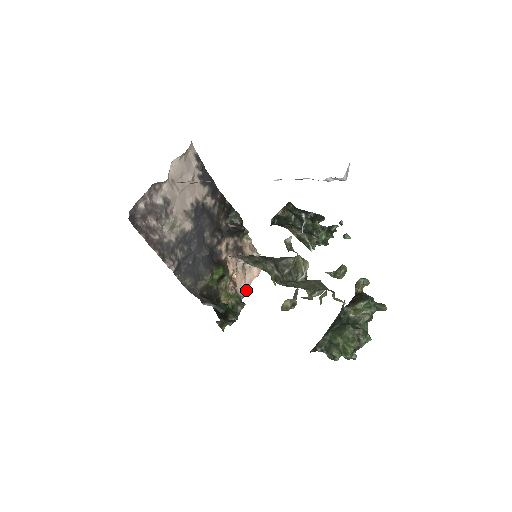
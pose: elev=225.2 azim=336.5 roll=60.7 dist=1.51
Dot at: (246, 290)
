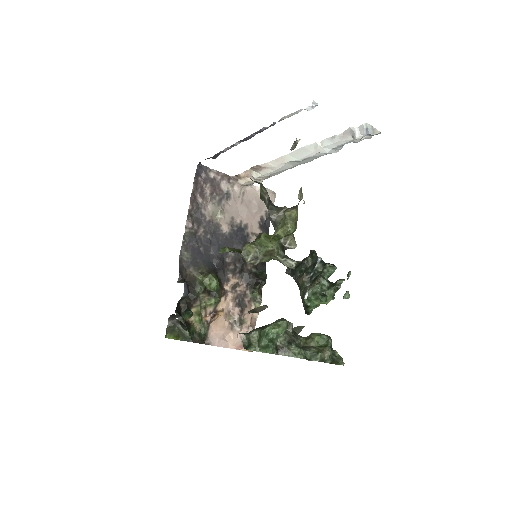
Dot at: (216, 345)
